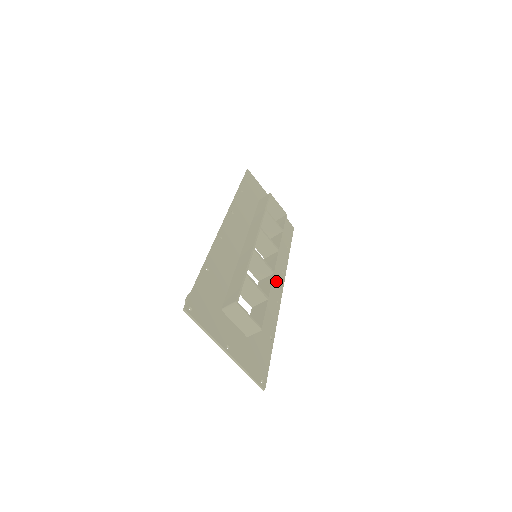
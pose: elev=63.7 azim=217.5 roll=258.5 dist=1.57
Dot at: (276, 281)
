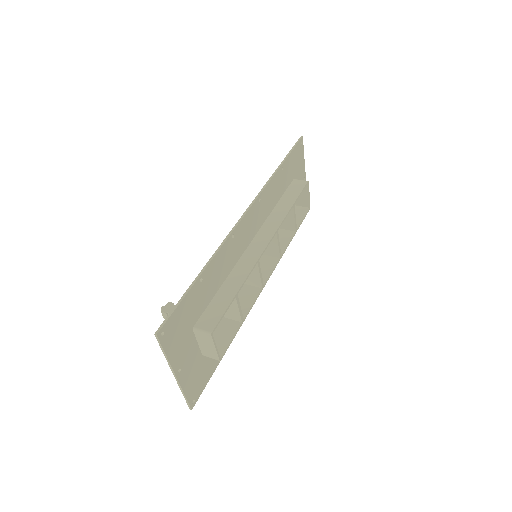
Dot at: occluded
